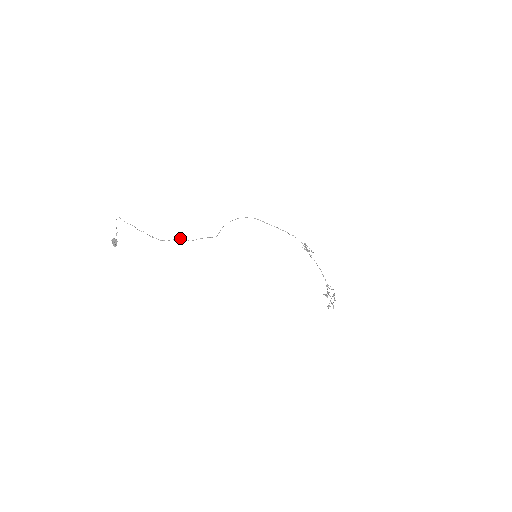
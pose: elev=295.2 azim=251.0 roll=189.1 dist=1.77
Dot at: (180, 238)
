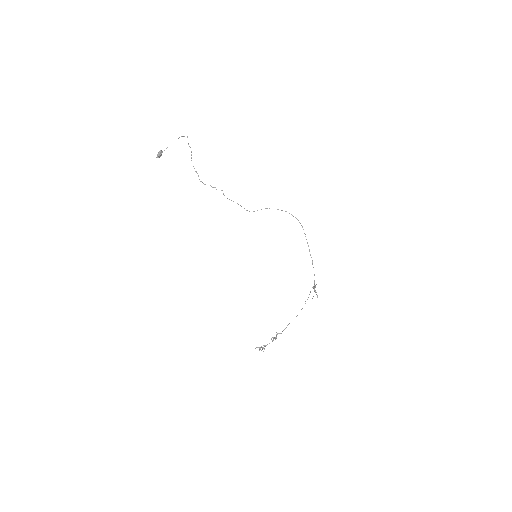
Dot at: occluded
